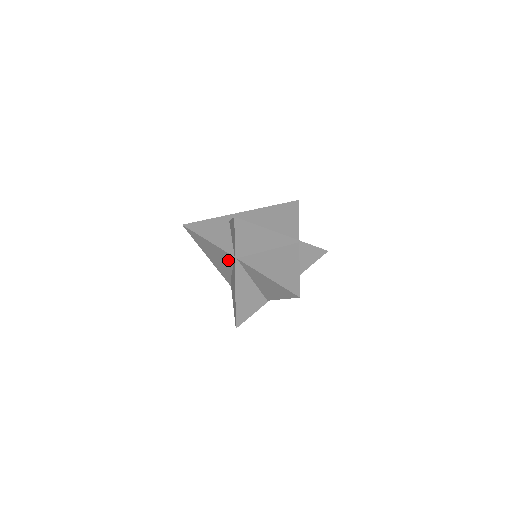
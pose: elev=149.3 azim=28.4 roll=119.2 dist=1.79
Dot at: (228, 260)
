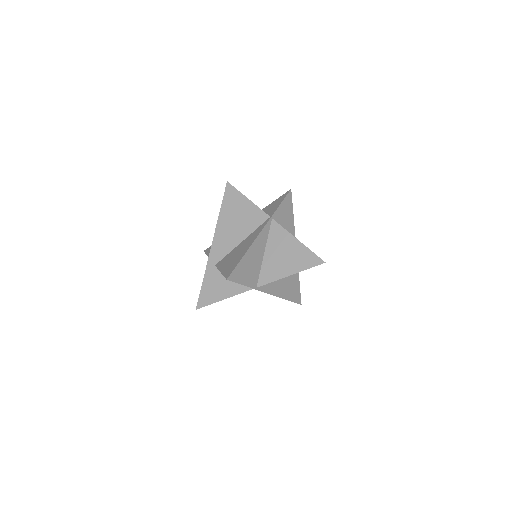
Dot at: (252, 224)
